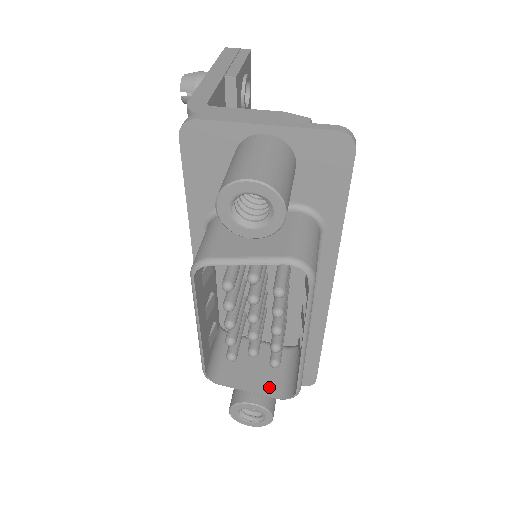
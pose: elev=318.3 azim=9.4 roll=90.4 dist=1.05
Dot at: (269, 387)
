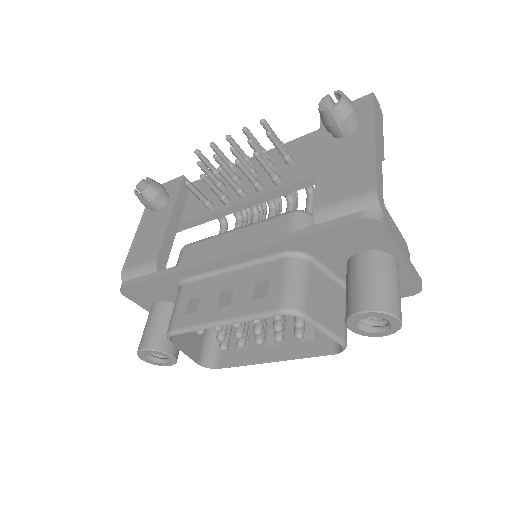
Dot at: (196, 352)
